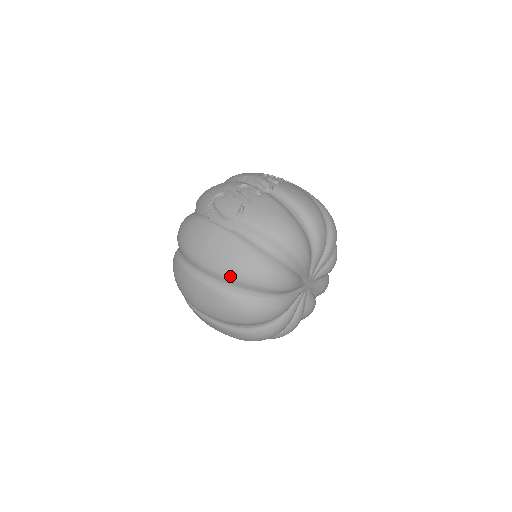
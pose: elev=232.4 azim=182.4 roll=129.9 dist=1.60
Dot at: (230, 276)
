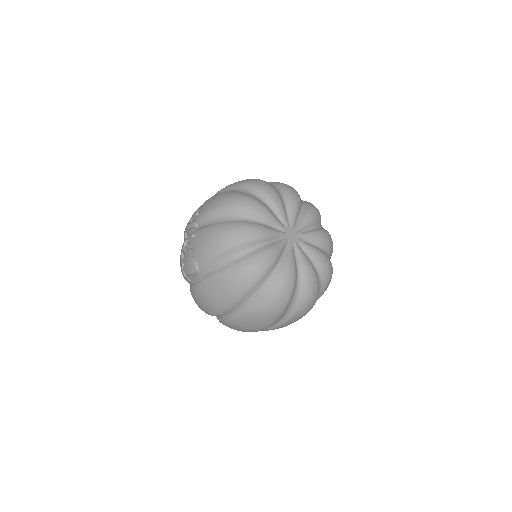
Dot at: (235, 300)
